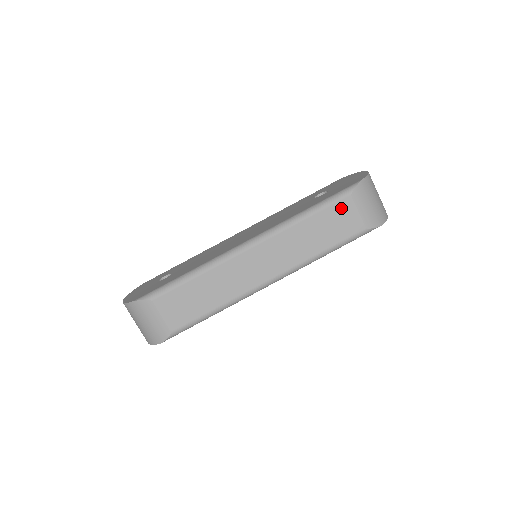
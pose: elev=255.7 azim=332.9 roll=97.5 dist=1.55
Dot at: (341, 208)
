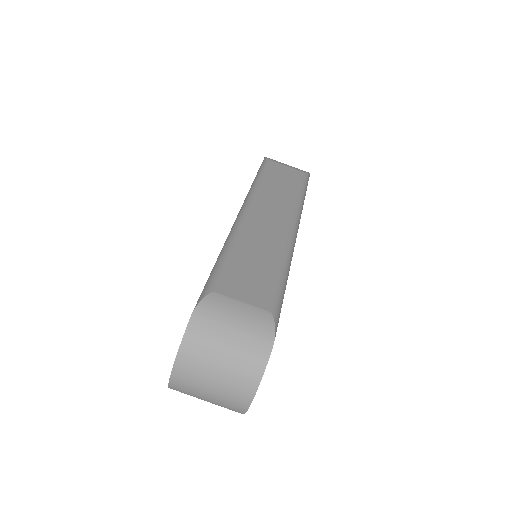
Dot at: (274, 168)
